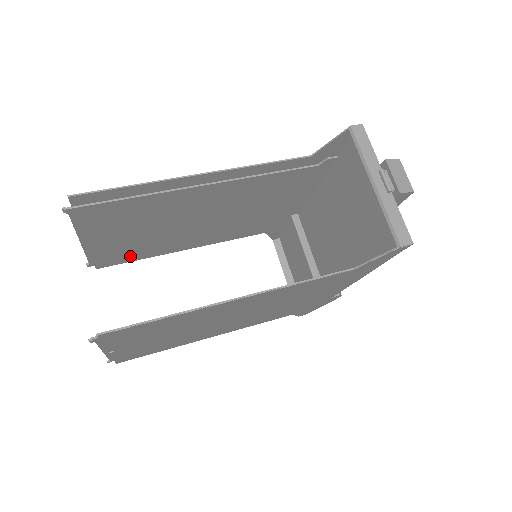
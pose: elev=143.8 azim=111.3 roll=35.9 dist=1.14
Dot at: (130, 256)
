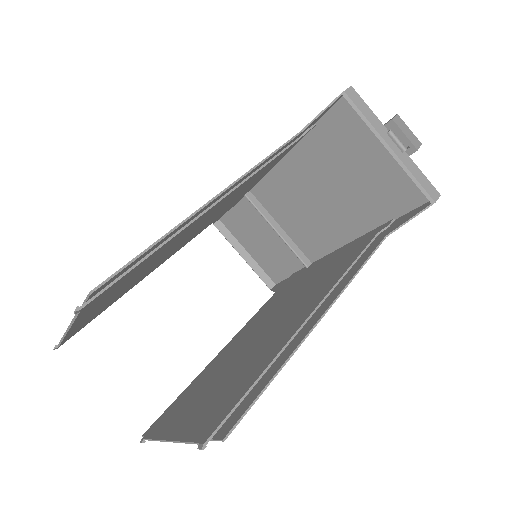
Dot at: (100, 313)
